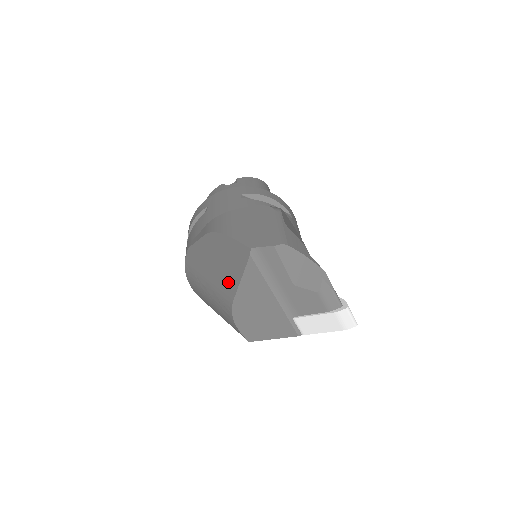
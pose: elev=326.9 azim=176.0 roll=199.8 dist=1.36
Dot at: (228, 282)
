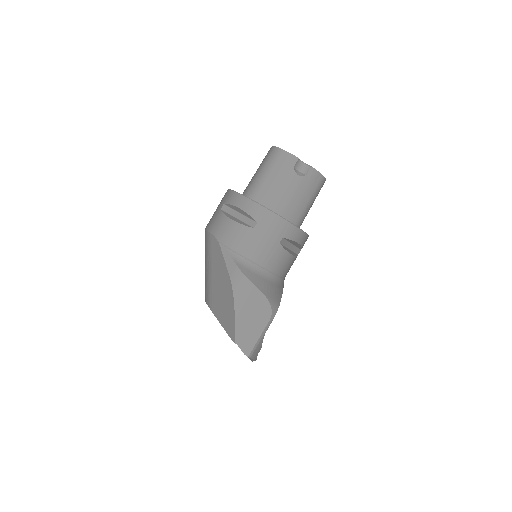
Dot at: (217, 307)
